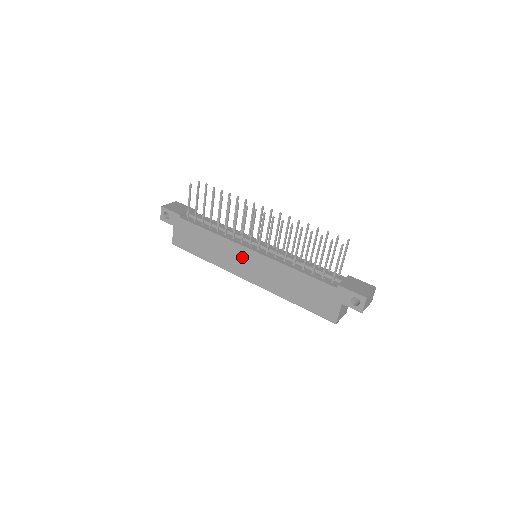
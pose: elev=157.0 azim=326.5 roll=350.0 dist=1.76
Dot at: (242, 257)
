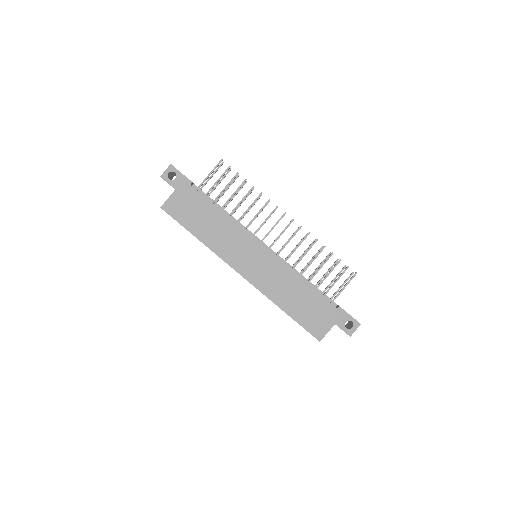
Dot at: (249, 251)
